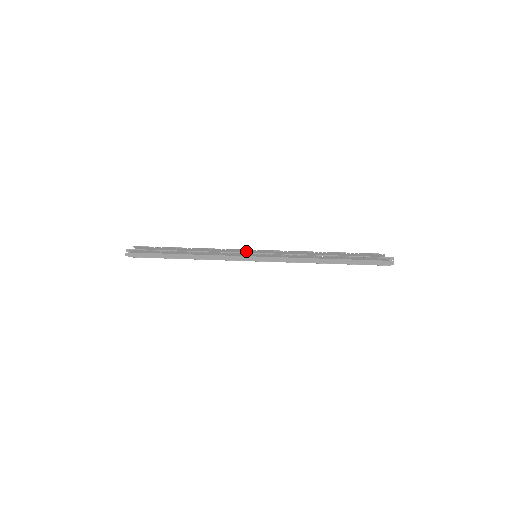
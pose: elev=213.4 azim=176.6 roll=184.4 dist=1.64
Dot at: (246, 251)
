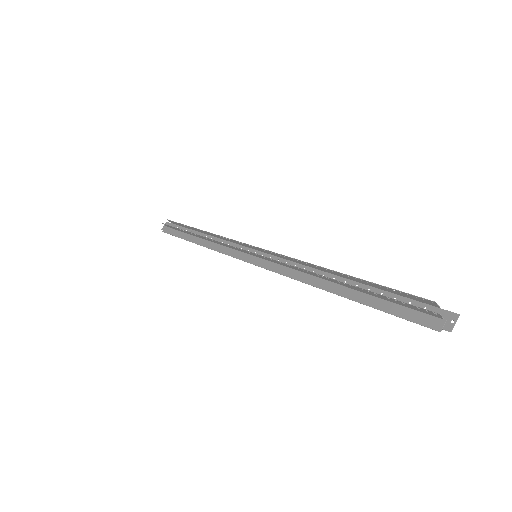
Dot at: (249, 246)
